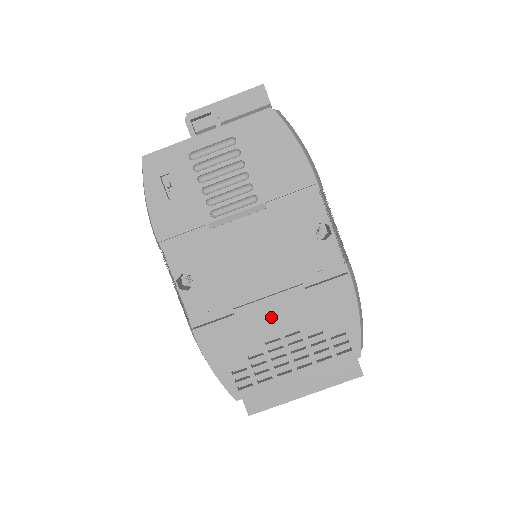
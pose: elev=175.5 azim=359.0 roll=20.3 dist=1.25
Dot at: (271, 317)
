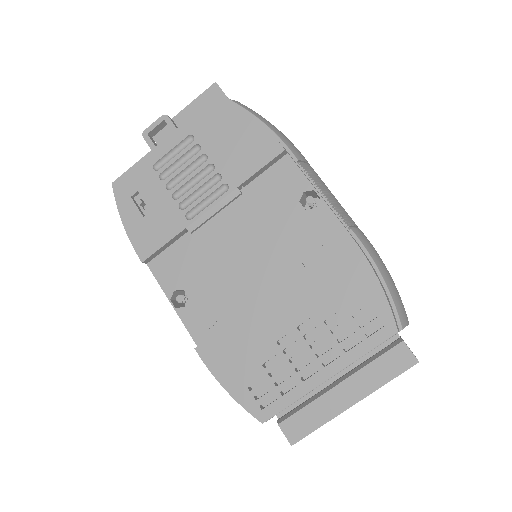
Dot at: (276, 311)
